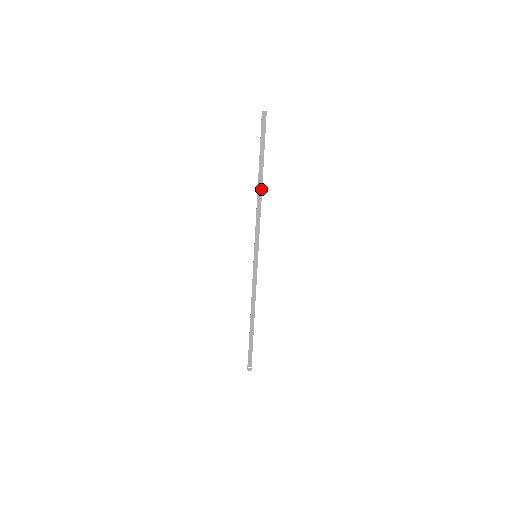
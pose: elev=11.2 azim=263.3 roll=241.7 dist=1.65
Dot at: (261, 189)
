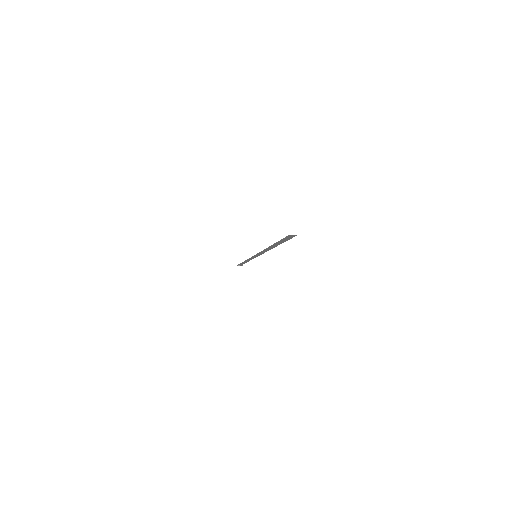
Dot at: (271, 248)
